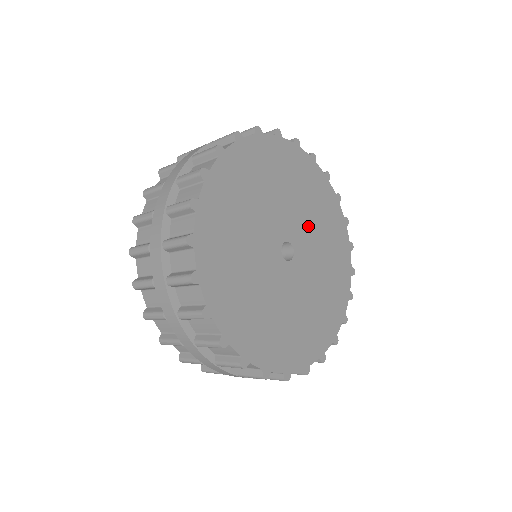
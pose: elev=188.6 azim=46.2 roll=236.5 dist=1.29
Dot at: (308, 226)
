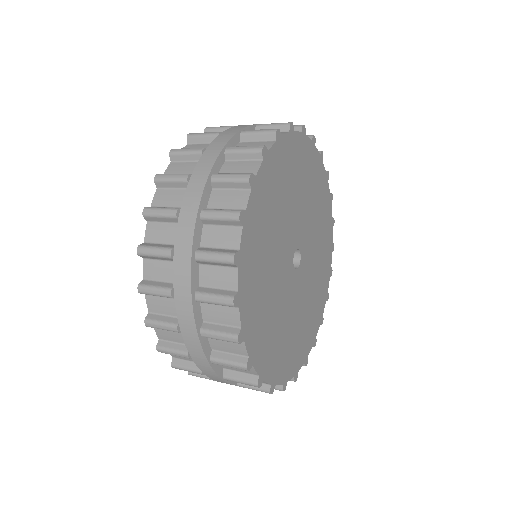
Dot at: (302, 211)
